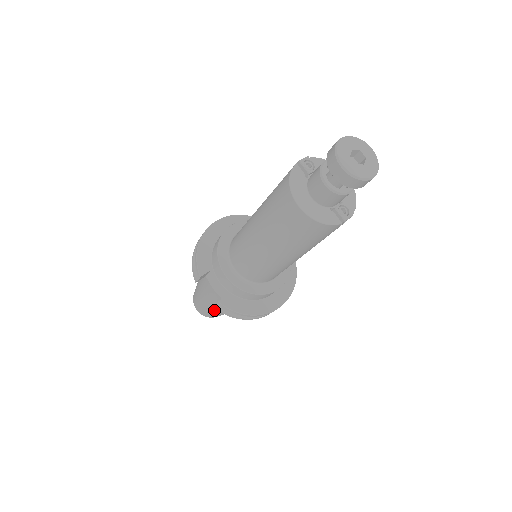
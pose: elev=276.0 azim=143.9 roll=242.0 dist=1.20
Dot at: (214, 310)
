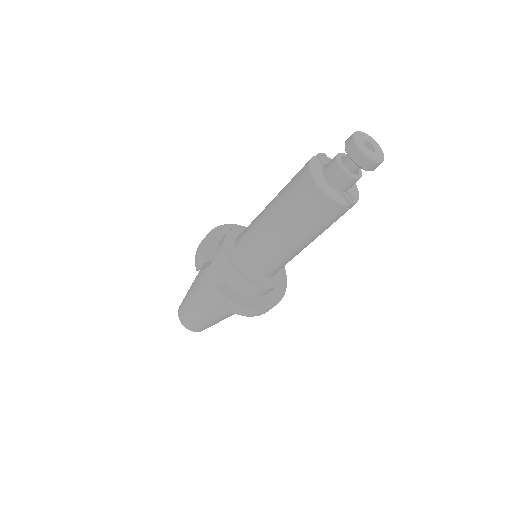
Dot at: (201, 315)
